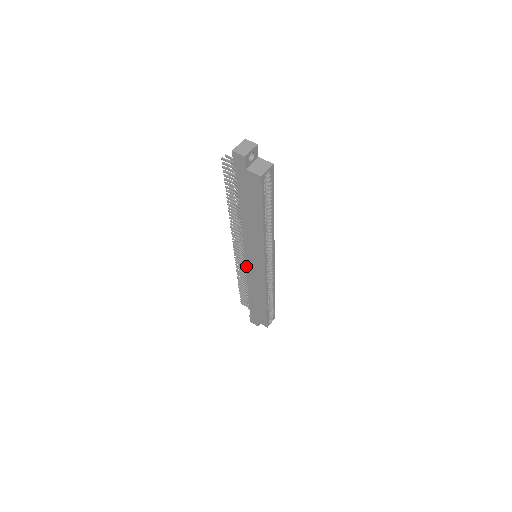
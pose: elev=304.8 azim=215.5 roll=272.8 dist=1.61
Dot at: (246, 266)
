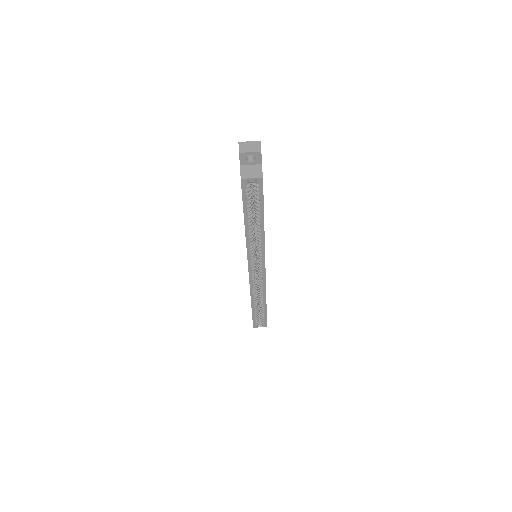
Dot at: occluded
